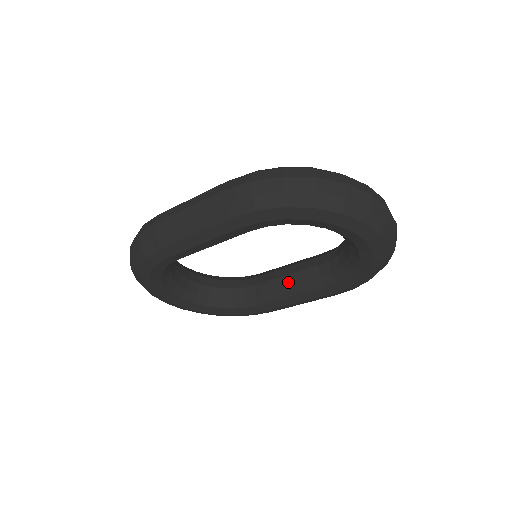
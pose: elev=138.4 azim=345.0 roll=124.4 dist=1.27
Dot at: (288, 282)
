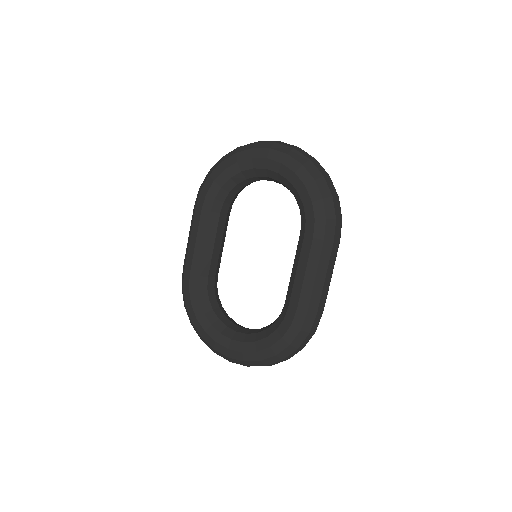
Dot at: (293, 265)
